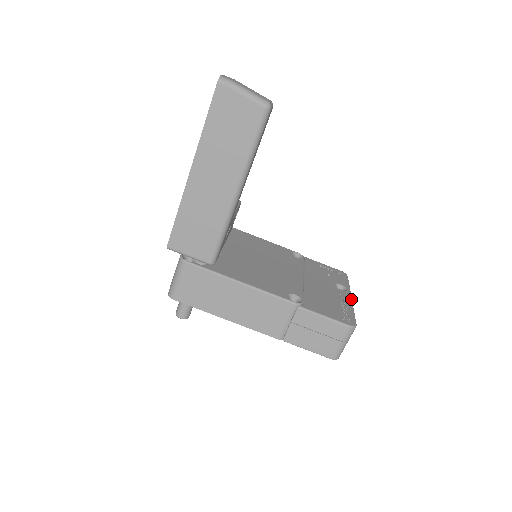
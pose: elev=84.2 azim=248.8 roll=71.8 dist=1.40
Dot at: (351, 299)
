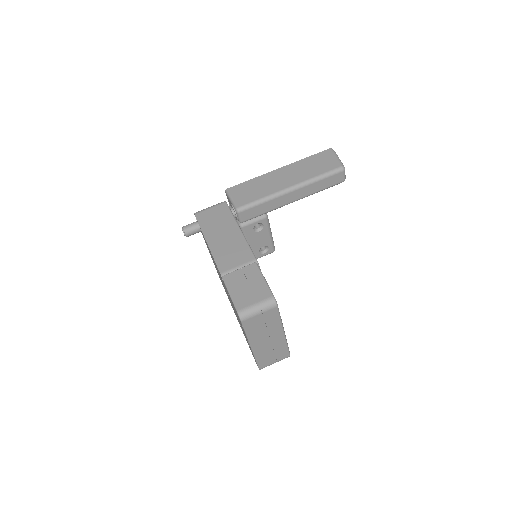
Dot at: occluded
